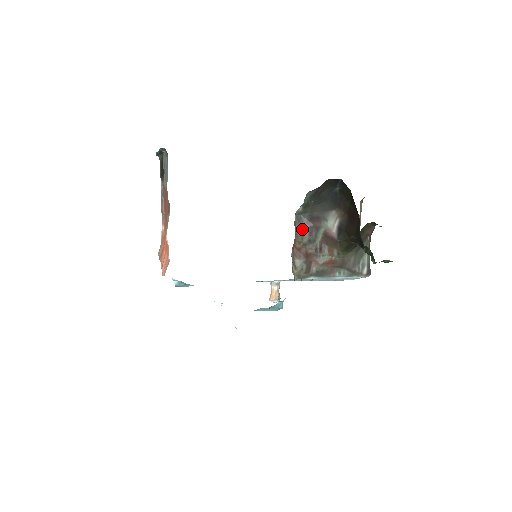
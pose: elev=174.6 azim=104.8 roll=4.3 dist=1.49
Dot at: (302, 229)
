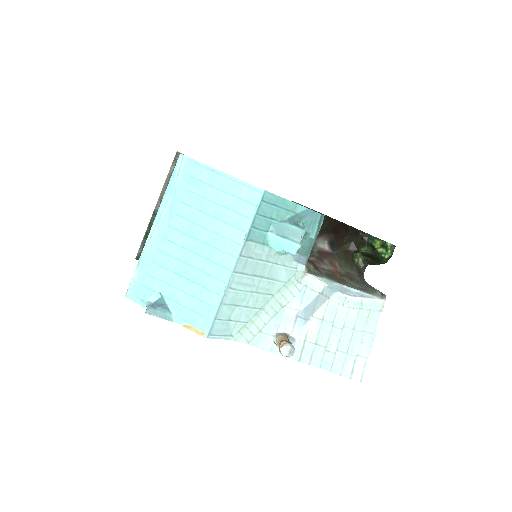
Dot at: occluded
